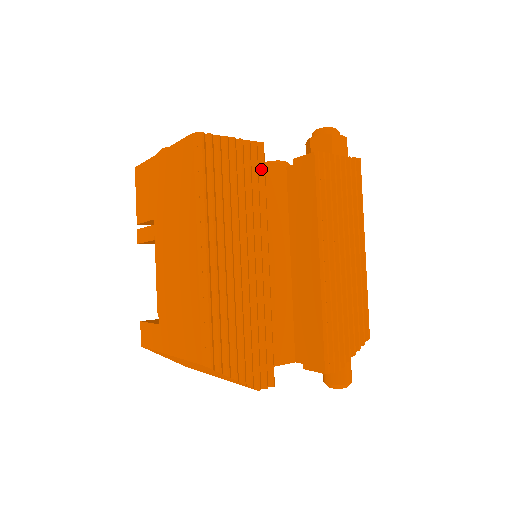
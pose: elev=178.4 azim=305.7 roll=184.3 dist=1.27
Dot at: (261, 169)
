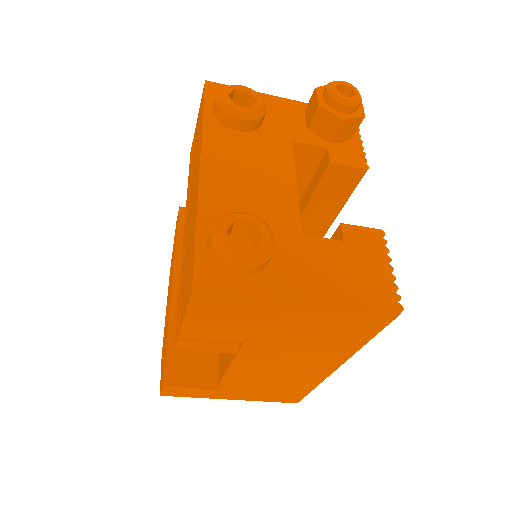
Dot at: occluded
